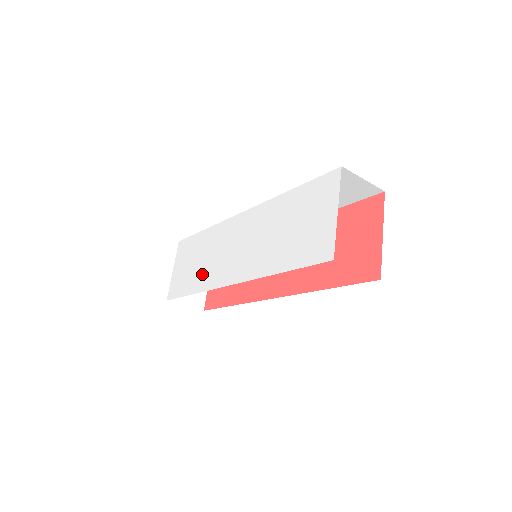
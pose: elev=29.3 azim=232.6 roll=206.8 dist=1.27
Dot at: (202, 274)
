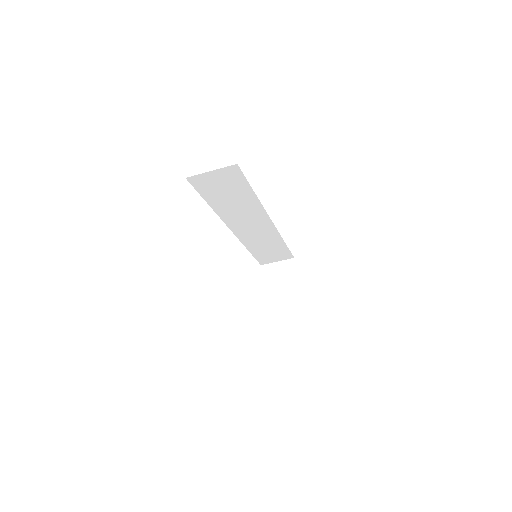
Dot at: occluded
